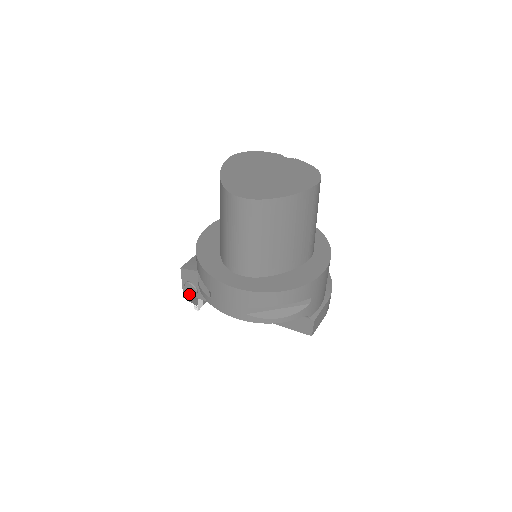
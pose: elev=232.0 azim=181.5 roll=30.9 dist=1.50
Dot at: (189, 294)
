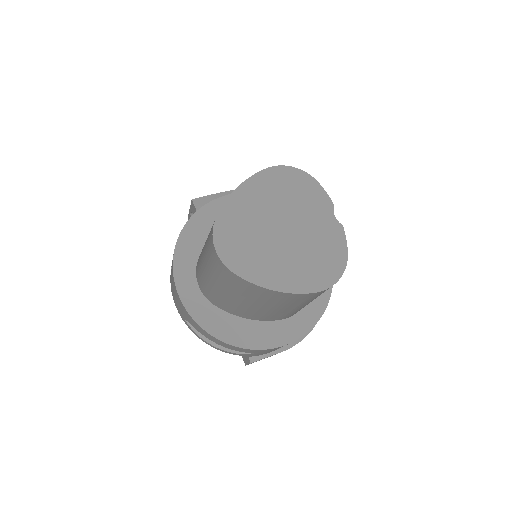
Dot at: occluded
